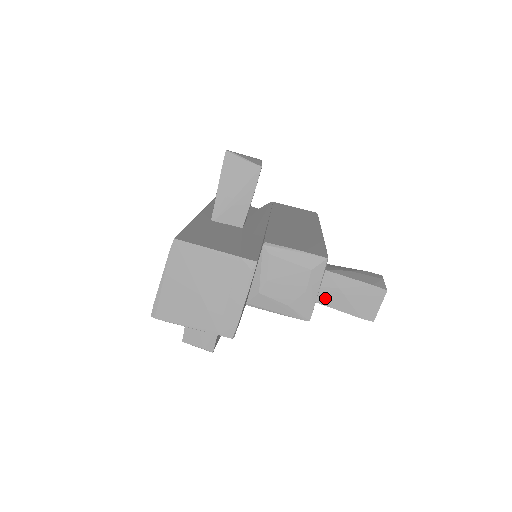
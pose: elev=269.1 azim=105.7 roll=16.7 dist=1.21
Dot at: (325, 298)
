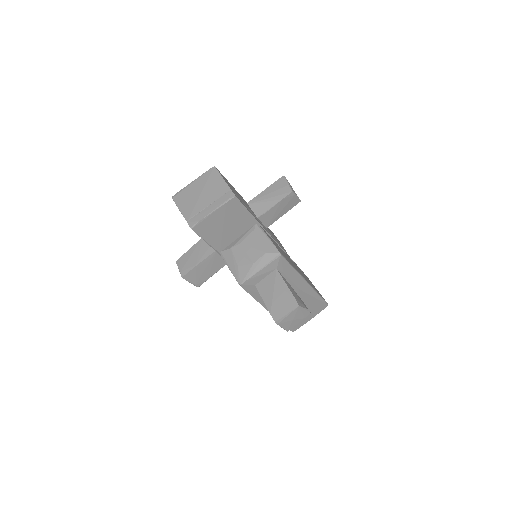
Dot at: (263, 287)
